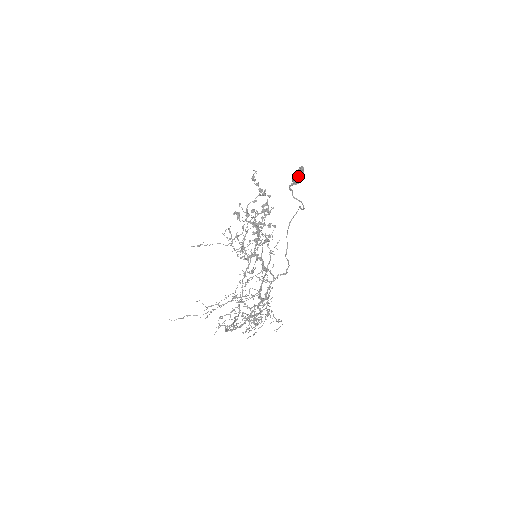
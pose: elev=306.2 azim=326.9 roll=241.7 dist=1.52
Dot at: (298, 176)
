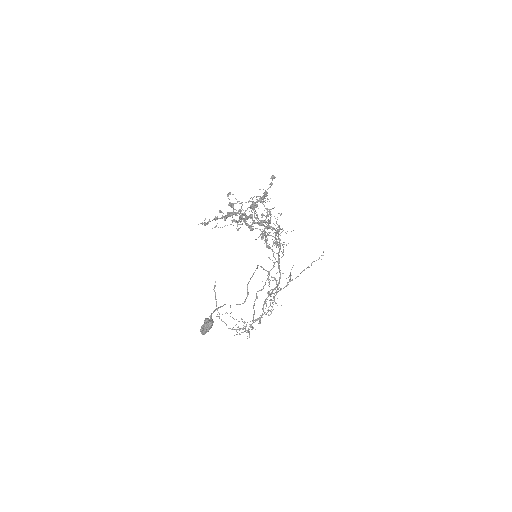
Dot at: occluded
